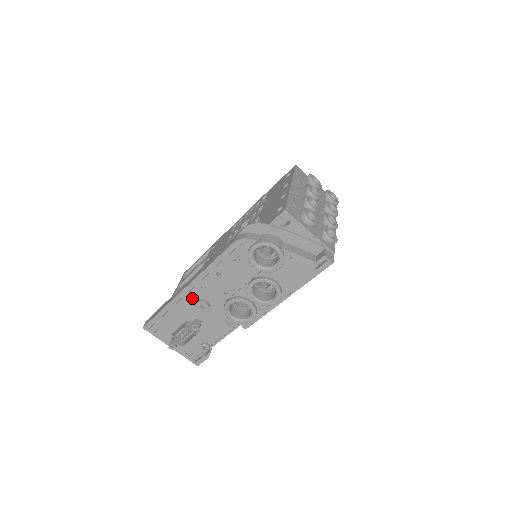
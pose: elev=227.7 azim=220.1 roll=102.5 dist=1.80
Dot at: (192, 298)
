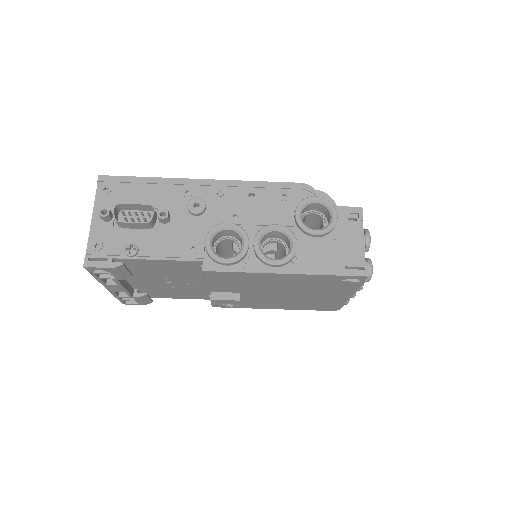
Dot at: (195, 193)
